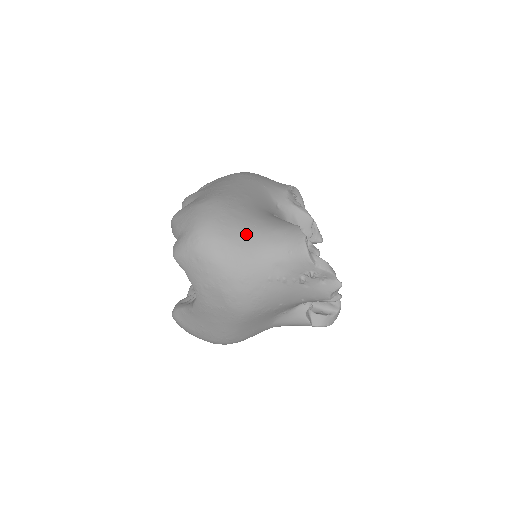
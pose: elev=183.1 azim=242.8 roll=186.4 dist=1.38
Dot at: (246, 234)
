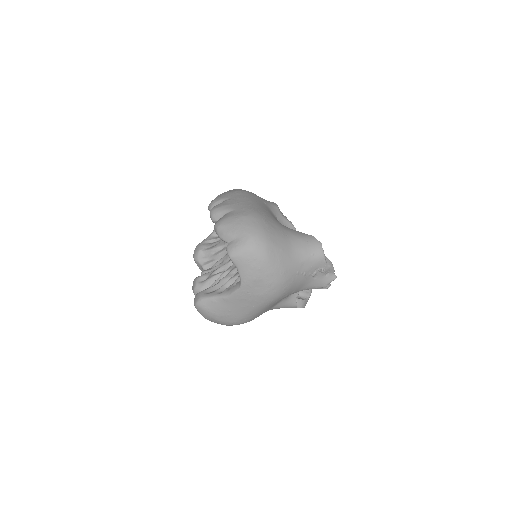
Dot at: (284, 241)
